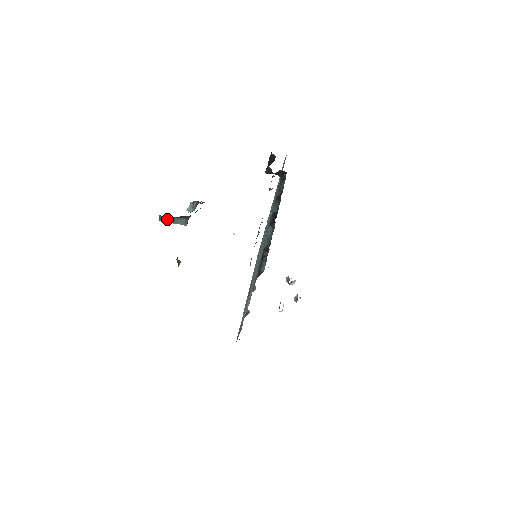
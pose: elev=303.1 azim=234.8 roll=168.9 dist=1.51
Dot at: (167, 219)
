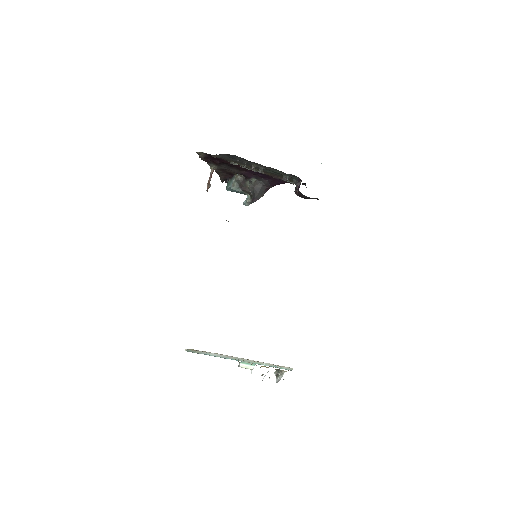
Dot at: (228, 184)
